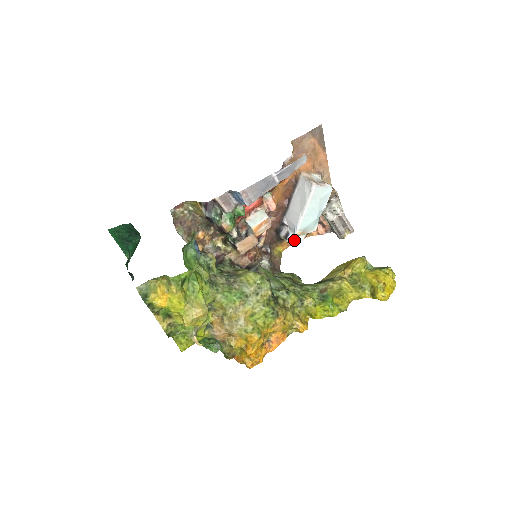
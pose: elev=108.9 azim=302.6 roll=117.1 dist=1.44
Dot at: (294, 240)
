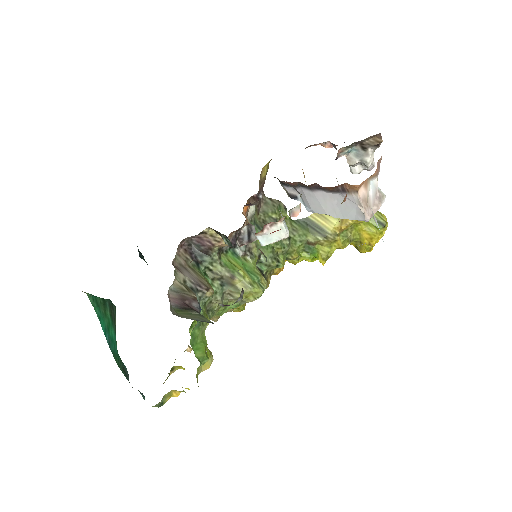
Dot at: occluded
